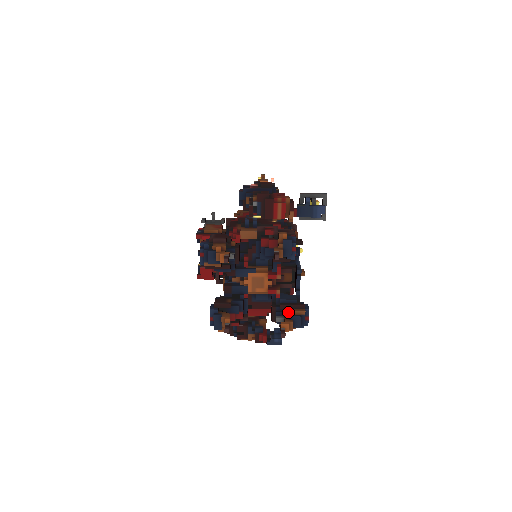
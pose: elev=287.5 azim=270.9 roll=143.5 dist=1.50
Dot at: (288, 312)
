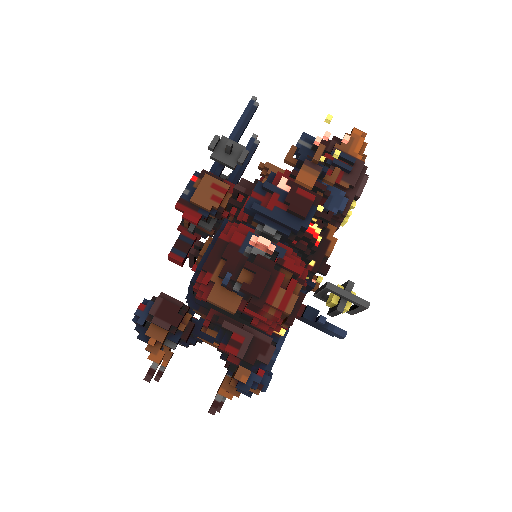
Dot at: occluded
